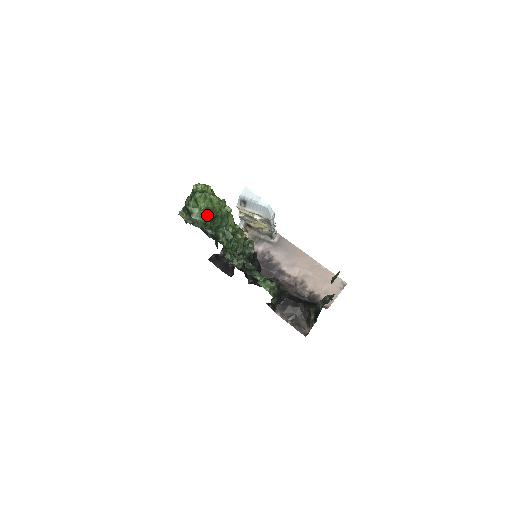
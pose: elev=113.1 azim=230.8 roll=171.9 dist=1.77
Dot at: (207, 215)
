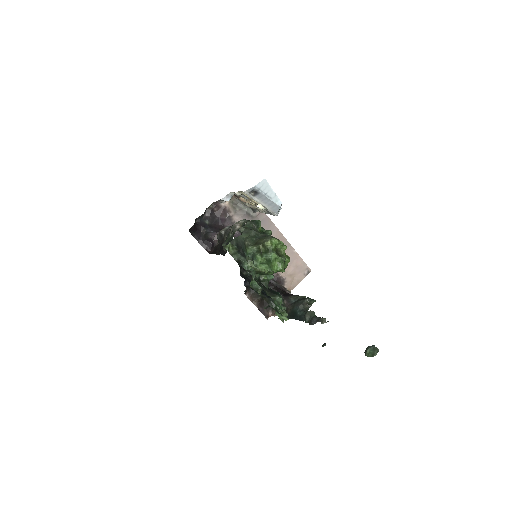
Dot at: occluded
